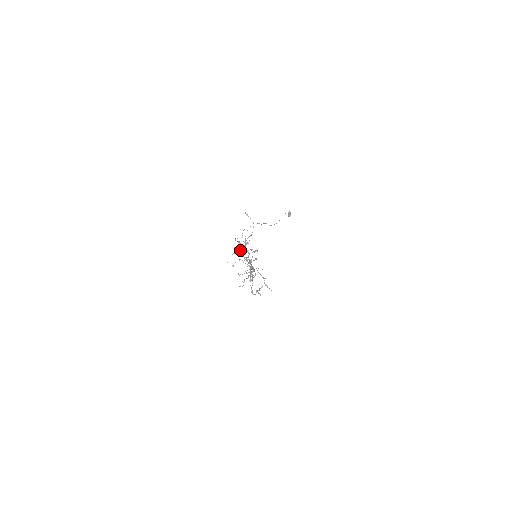
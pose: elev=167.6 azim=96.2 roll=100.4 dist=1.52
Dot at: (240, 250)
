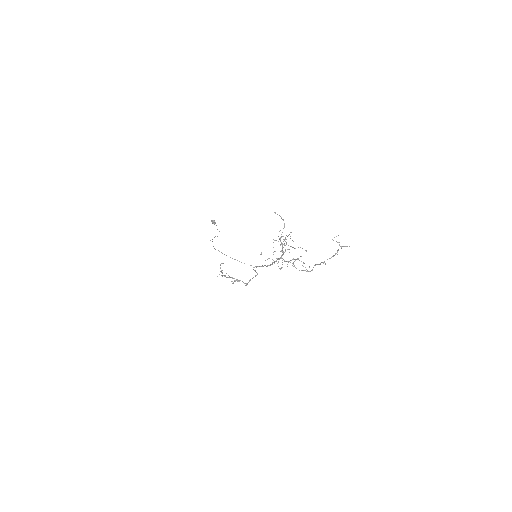
Dot at: occluded
